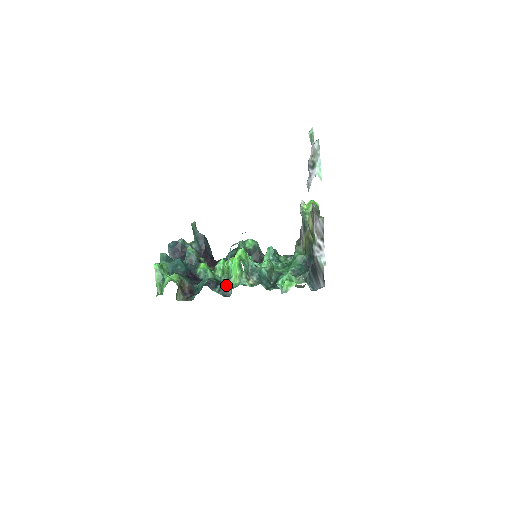
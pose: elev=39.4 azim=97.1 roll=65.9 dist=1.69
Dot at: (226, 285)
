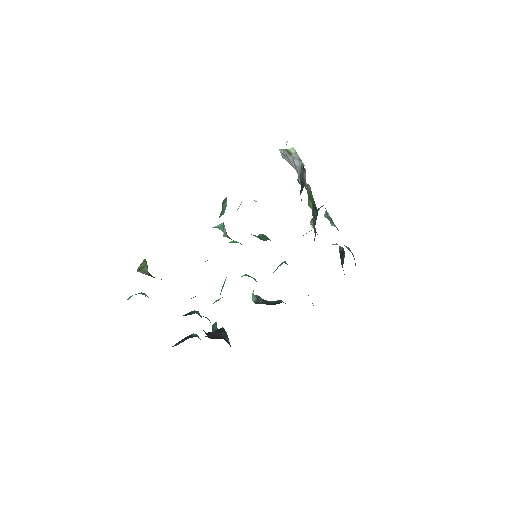
Dot at: occluded
